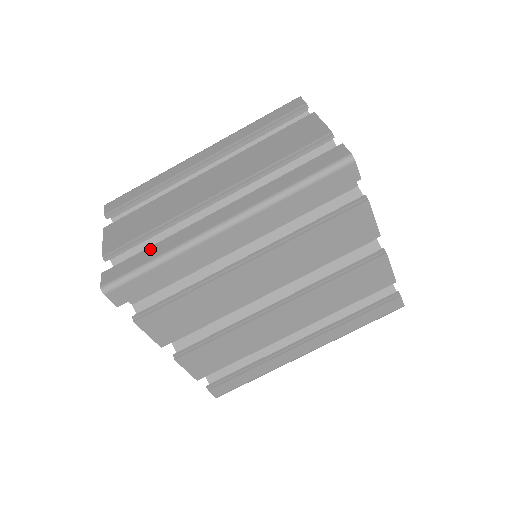
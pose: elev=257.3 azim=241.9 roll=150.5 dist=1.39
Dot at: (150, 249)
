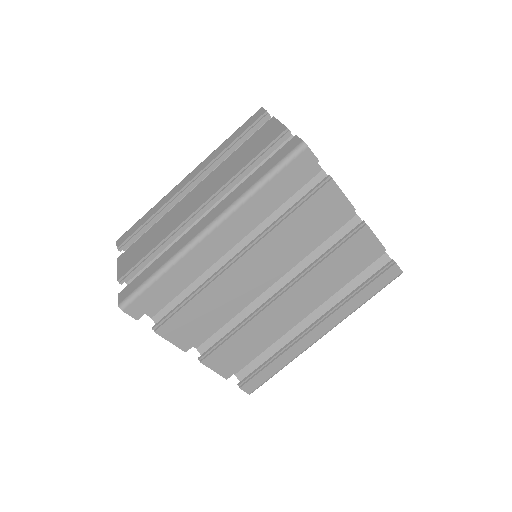
Dot at: (153, 264)
